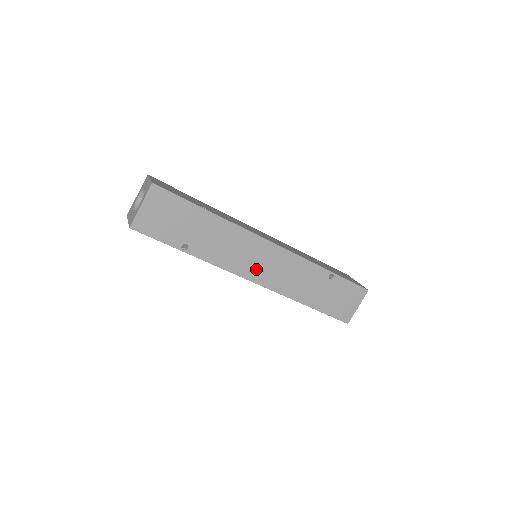
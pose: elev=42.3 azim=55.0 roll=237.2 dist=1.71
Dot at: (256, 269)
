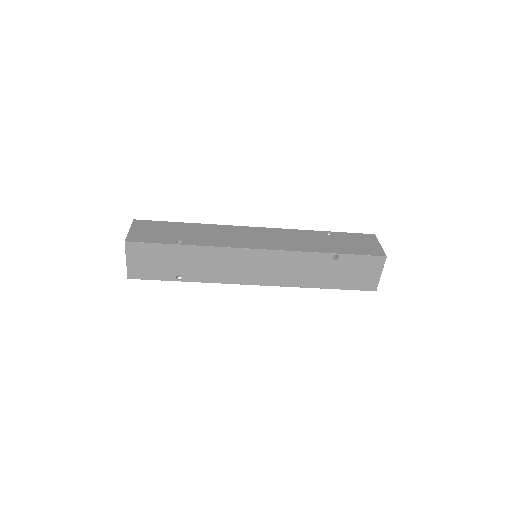
Dot at: (253, 274)
